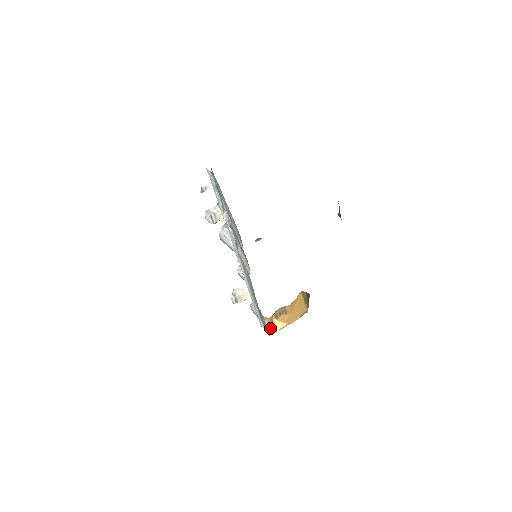
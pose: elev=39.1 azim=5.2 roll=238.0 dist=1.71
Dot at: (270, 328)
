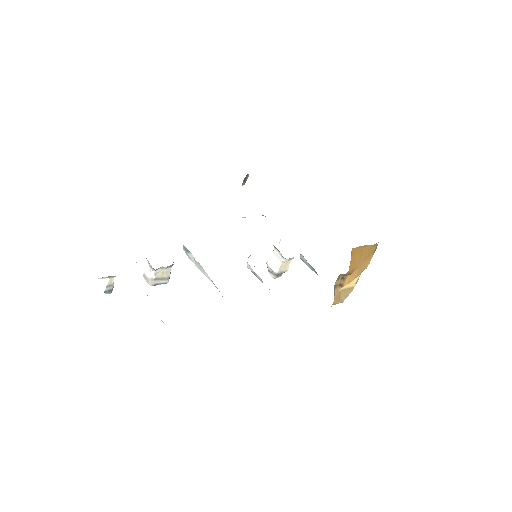
Dot at: (341, 301)
